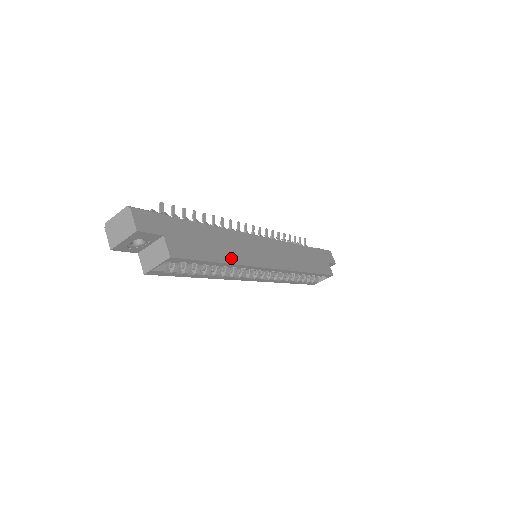
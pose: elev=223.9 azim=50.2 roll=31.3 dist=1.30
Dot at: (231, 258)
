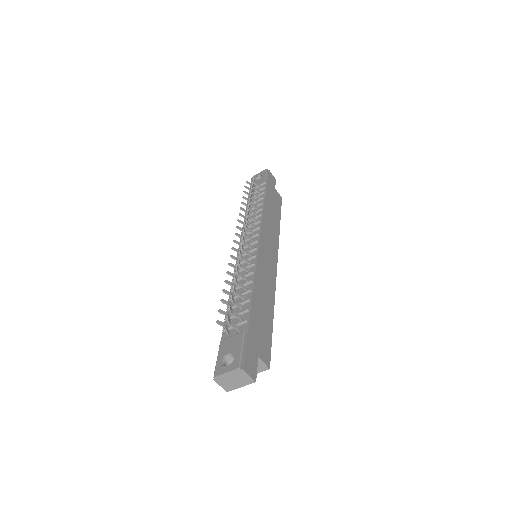
Dot at: (271, 303)
